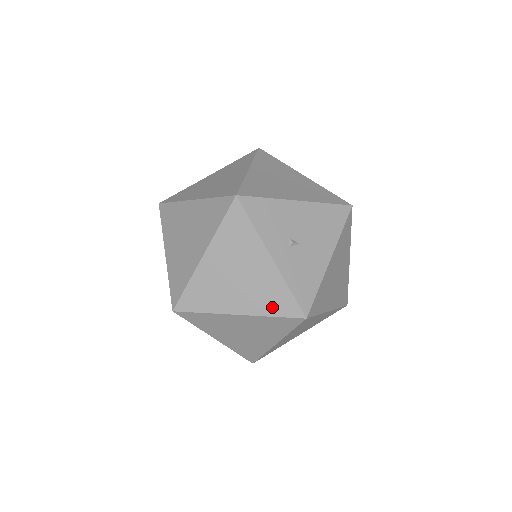
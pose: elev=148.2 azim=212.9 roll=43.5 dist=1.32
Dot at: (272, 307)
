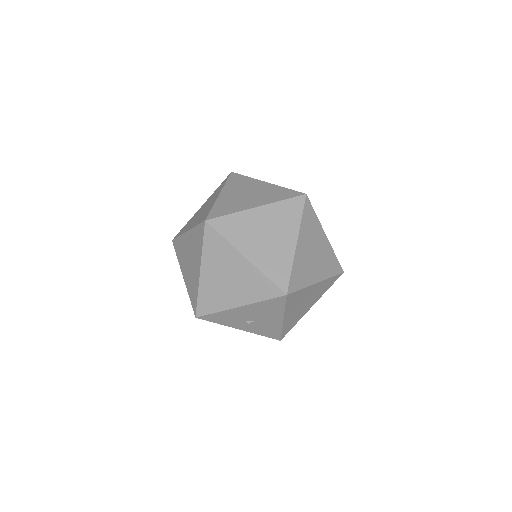
Dot at: occluded
